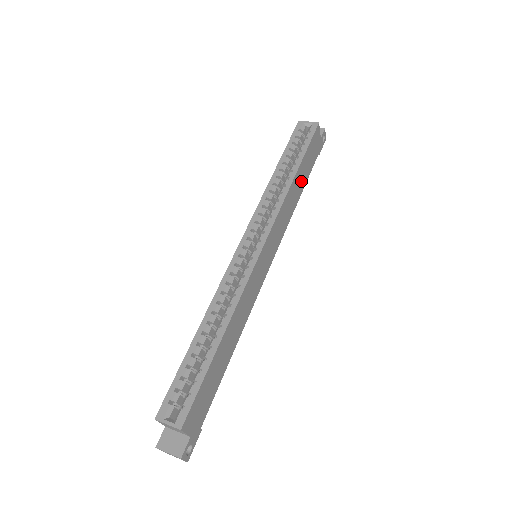
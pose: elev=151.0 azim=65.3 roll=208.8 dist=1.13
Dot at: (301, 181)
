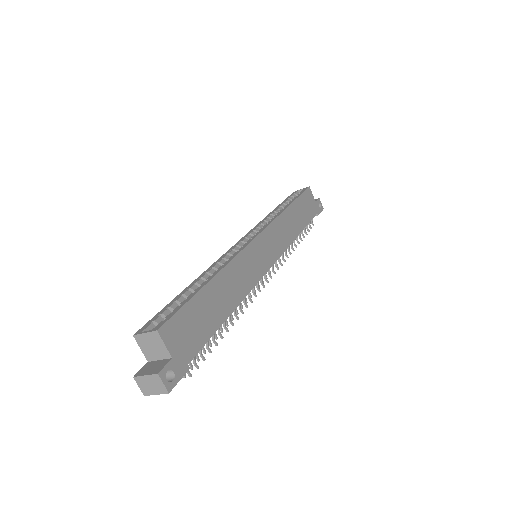
Dot at: (298, 219)
